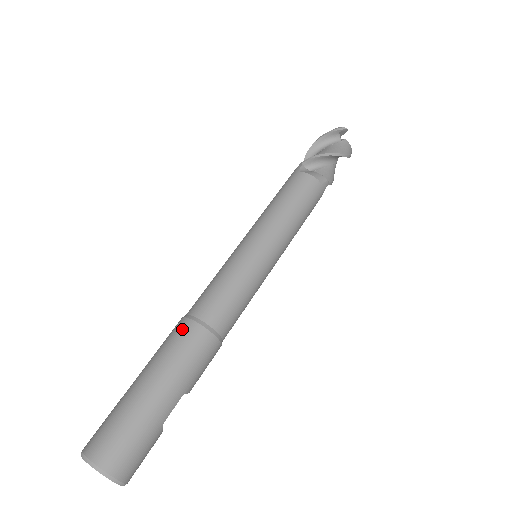
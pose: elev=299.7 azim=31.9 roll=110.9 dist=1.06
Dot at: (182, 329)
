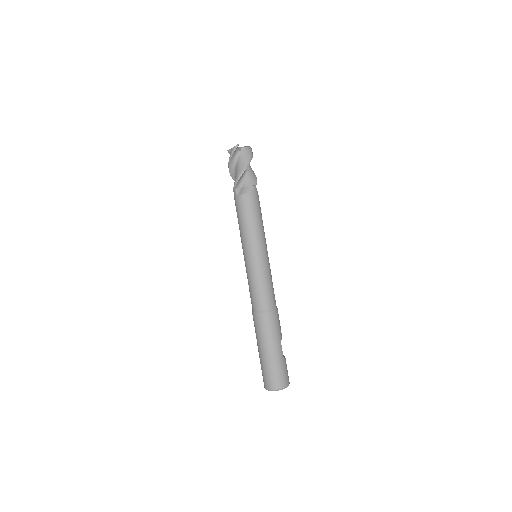
Dot at: (257, 320)
